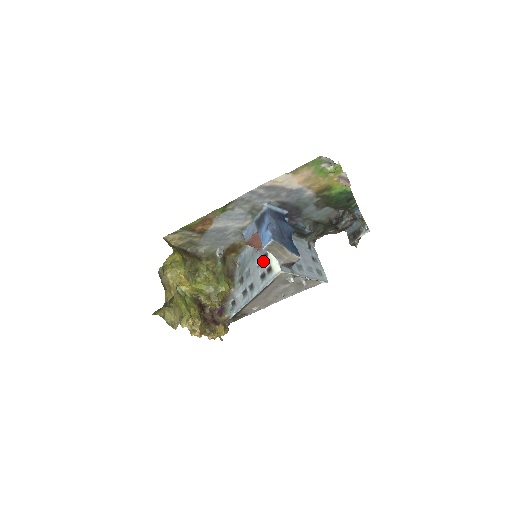
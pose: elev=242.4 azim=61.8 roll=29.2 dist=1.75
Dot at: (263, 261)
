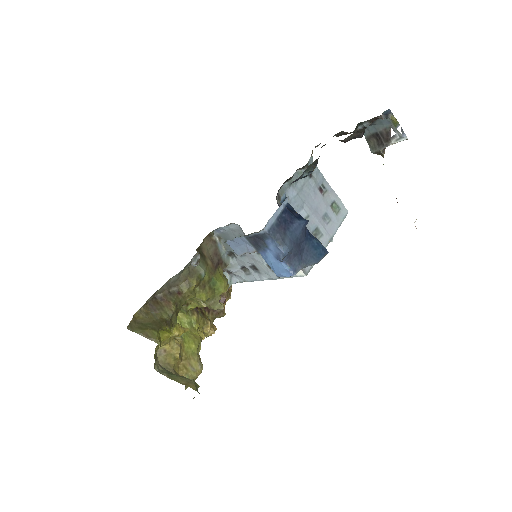
Dot at: occluded
